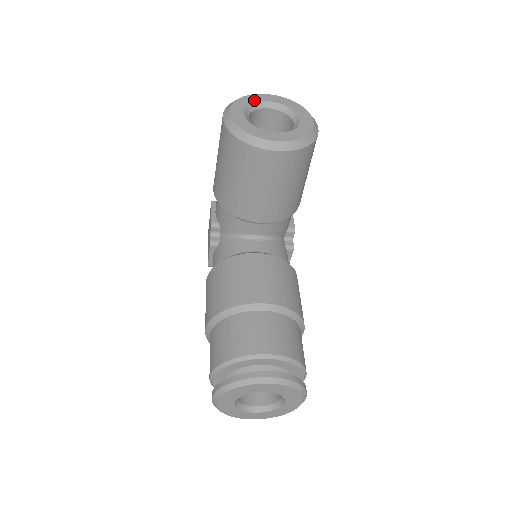
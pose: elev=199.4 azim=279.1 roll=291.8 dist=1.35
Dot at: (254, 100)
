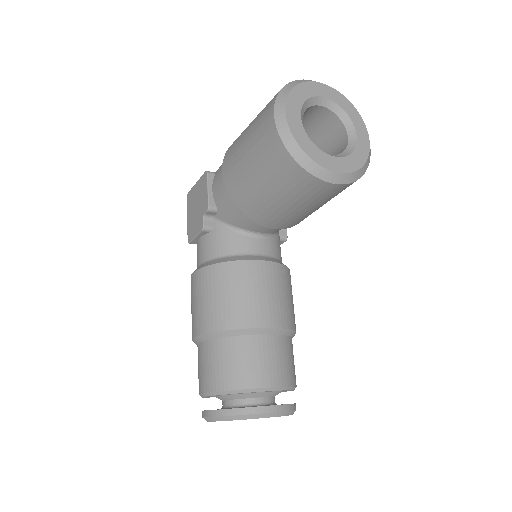
Dot at: (309, 93)
